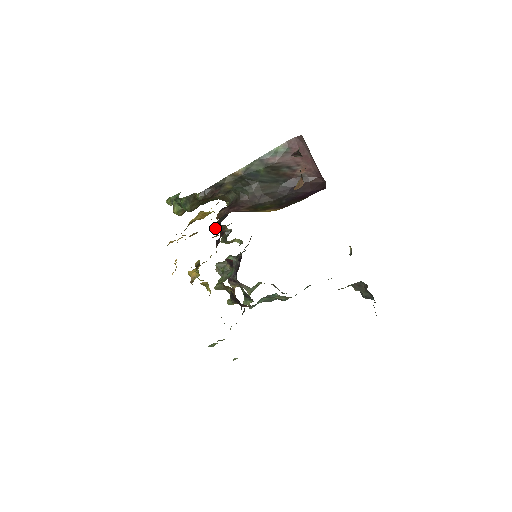
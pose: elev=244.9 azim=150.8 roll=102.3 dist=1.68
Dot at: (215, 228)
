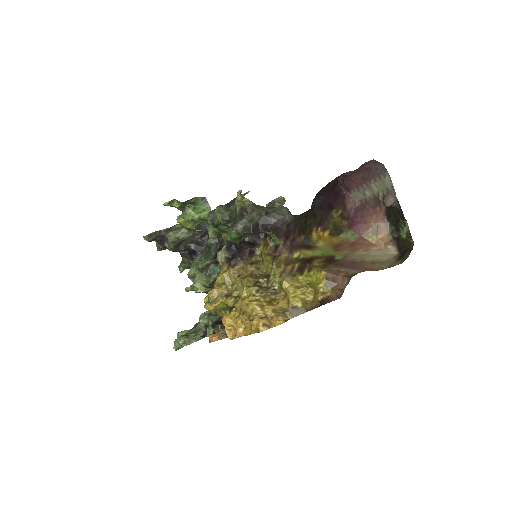
Dot at: occluded
